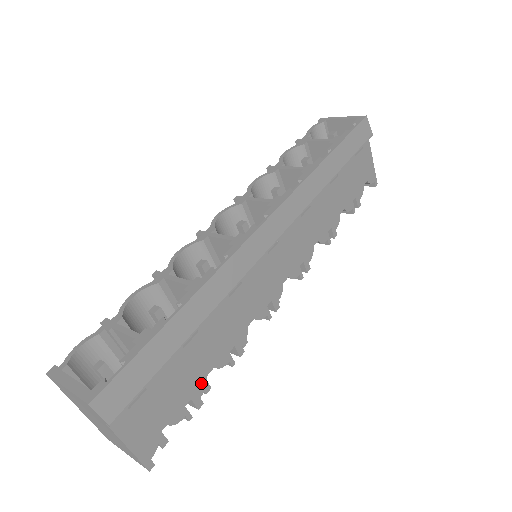
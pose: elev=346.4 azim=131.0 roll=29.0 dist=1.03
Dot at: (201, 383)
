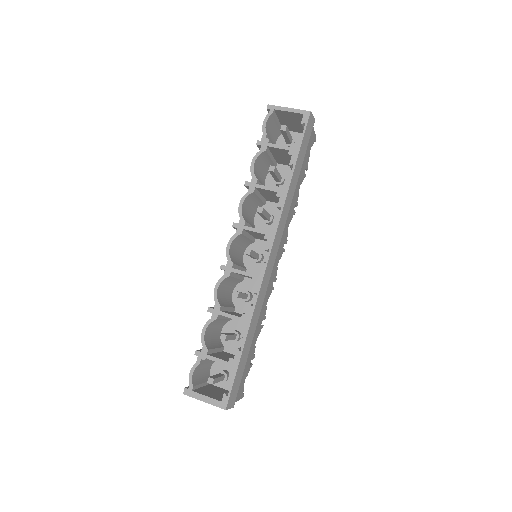
Dot at: (254, 350)
